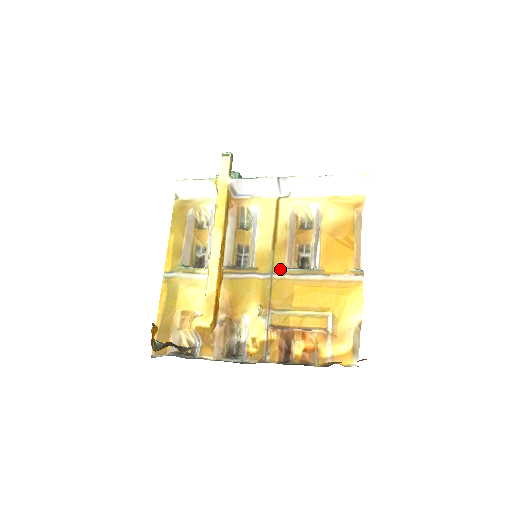
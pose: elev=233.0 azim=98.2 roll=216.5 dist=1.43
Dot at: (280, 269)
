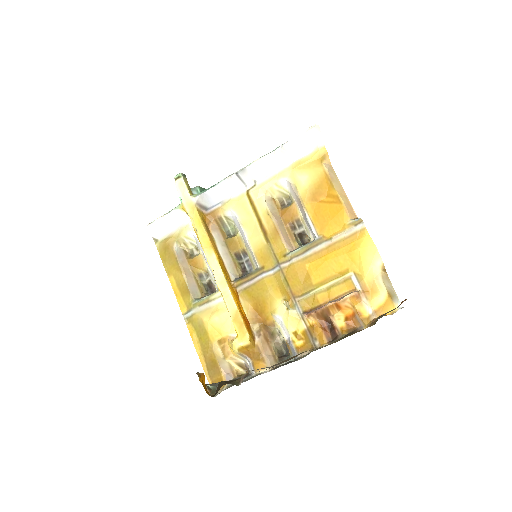
Dot at: (284, 257)
